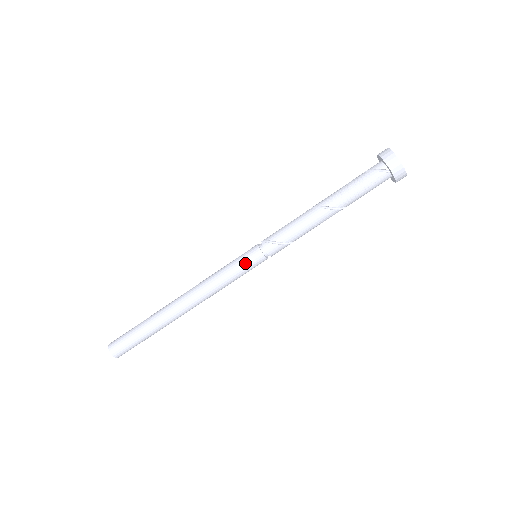
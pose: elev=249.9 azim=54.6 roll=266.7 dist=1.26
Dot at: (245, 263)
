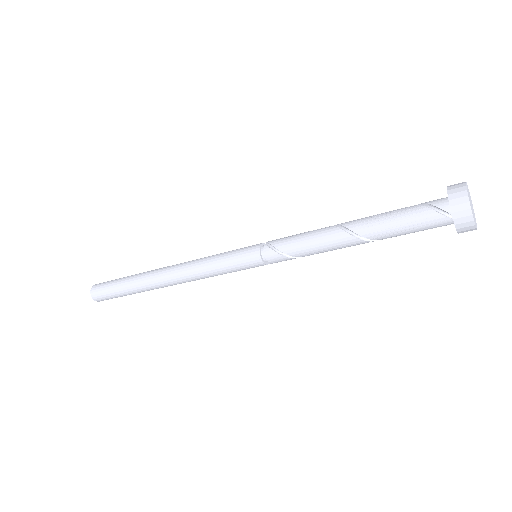
Dot at: (239, 261)
